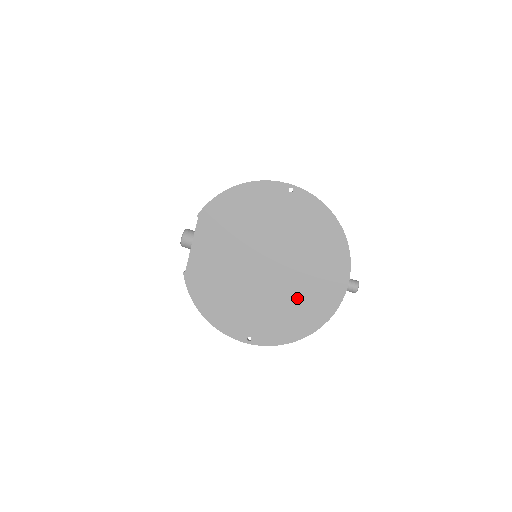
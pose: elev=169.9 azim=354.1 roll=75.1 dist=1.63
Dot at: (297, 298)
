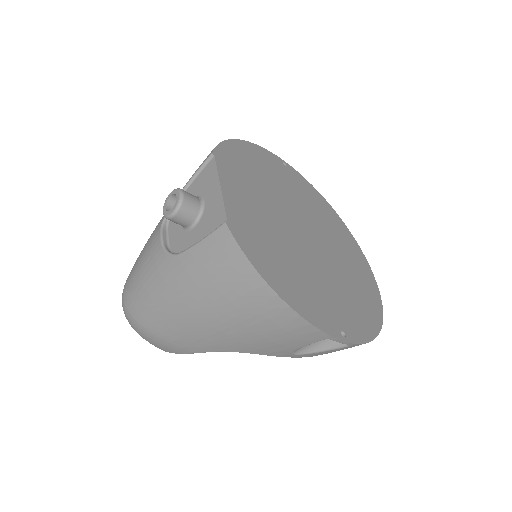
Dot at: (348, 277)
